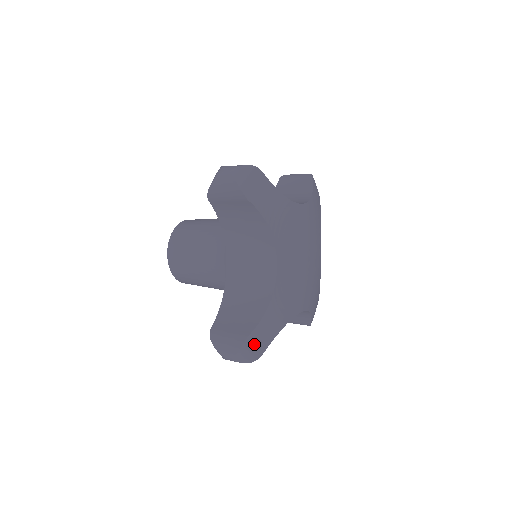
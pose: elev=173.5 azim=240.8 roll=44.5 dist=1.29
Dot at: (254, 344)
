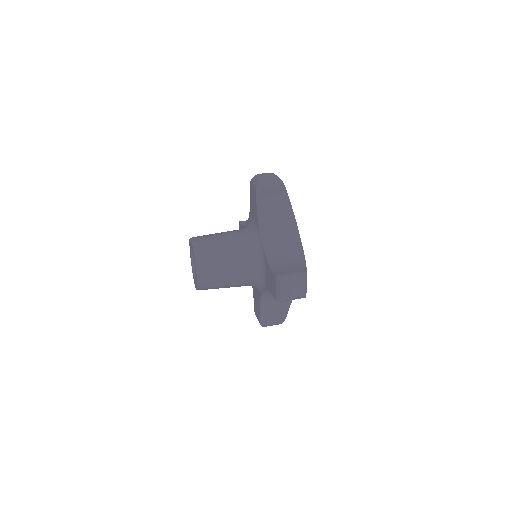
Dot at: occluded
